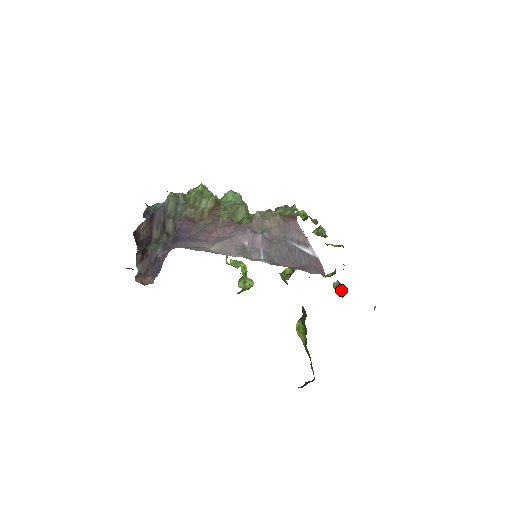
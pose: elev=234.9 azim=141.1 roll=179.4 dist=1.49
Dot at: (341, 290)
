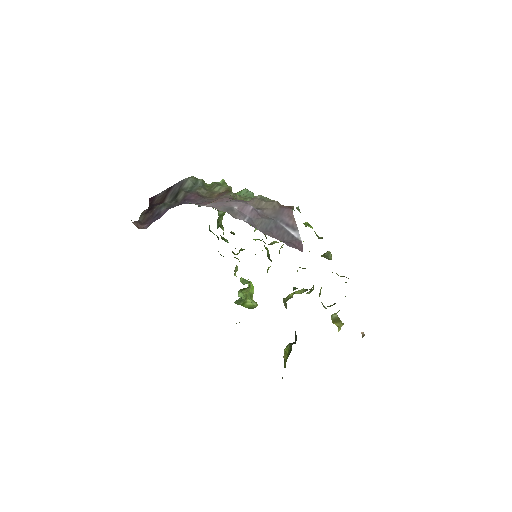
Dot at: (339, 325)
